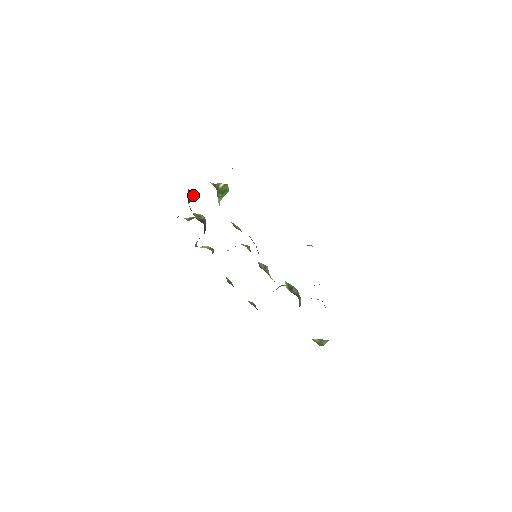
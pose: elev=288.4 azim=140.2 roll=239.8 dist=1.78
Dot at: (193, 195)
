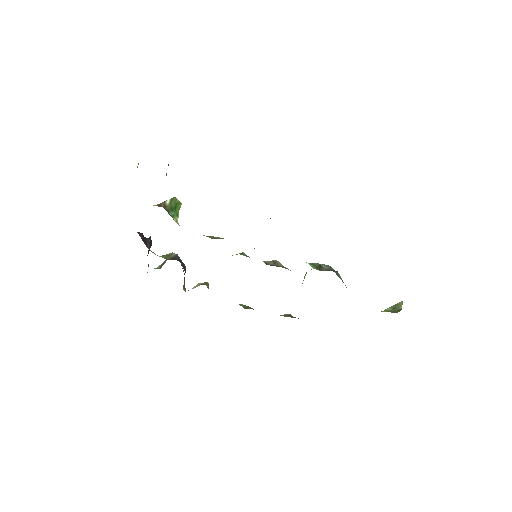
Dot at: occluded
